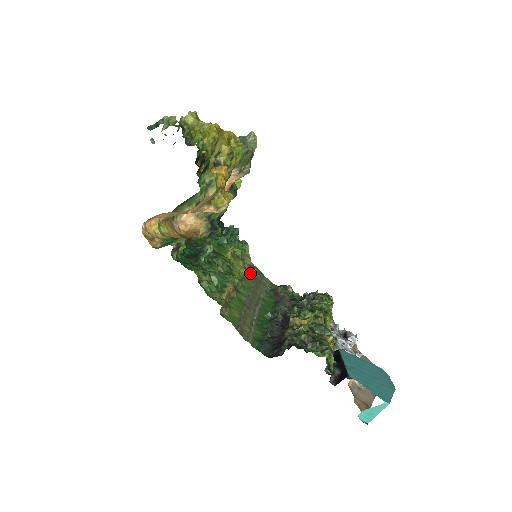
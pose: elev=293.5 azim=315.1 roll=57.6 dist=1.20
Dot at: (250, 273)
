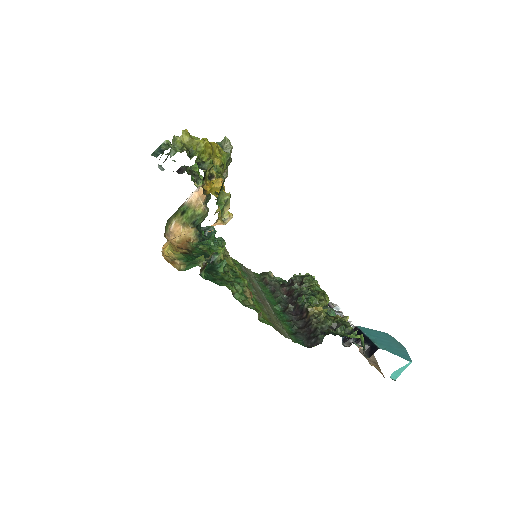
Dot at: (238, 268)
